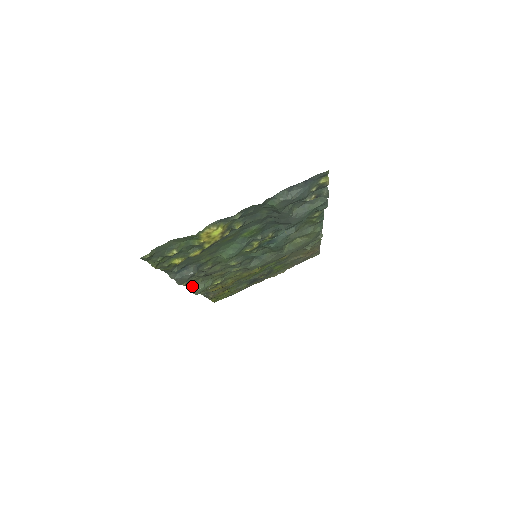
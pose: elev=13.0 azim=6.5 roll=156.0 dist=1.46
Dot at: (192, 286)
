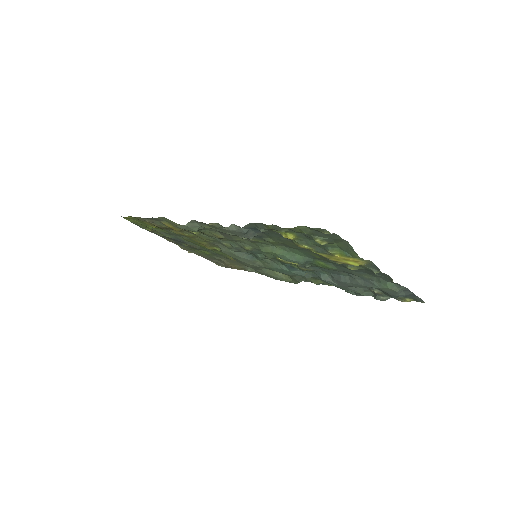
Dot at: (193, 222)
